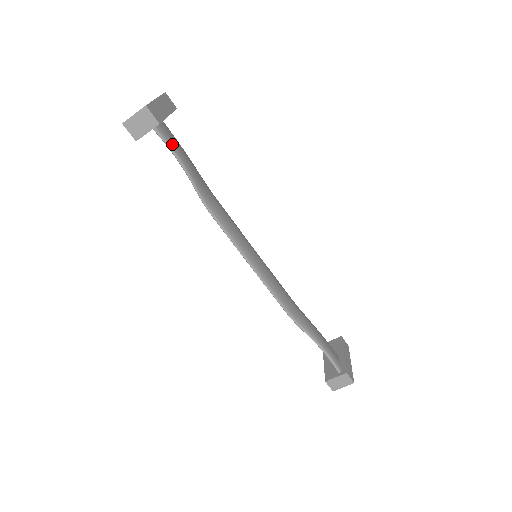
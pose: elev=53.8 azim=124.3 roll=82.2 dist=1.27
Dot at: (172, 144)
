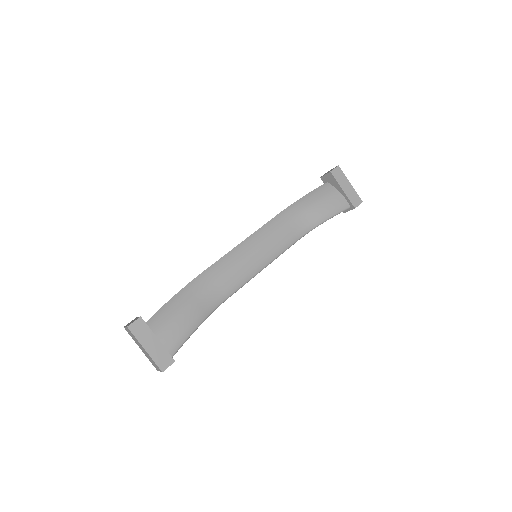
Dot at: (181, 341)
